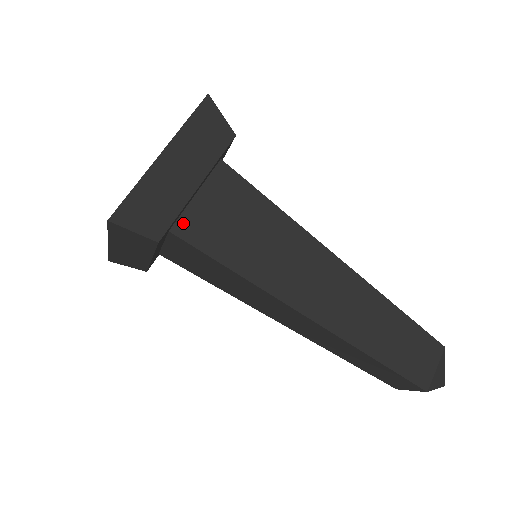
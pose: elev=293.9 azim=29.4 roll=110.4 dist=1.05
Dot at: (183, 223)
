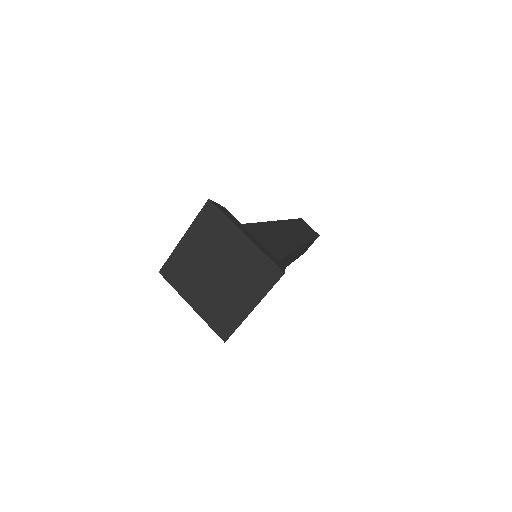
Dot at: occluded
